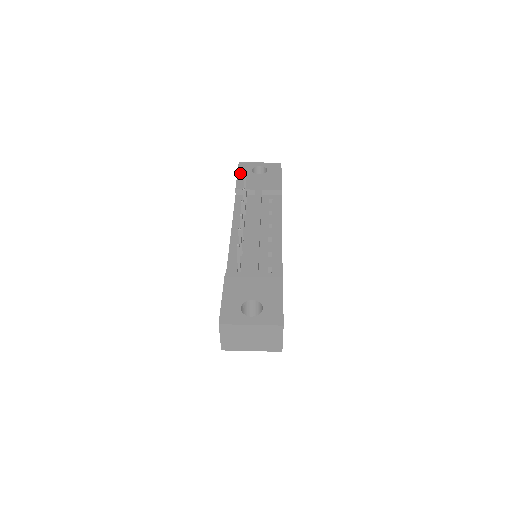
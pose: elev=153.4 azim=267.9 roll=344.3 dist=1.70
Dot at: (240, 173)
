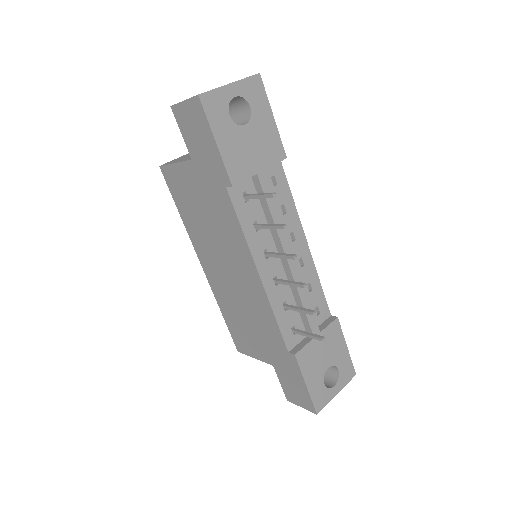
Dot at: (218, 134)
